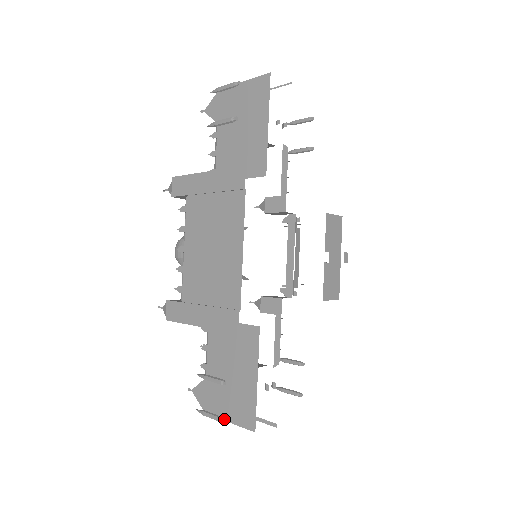
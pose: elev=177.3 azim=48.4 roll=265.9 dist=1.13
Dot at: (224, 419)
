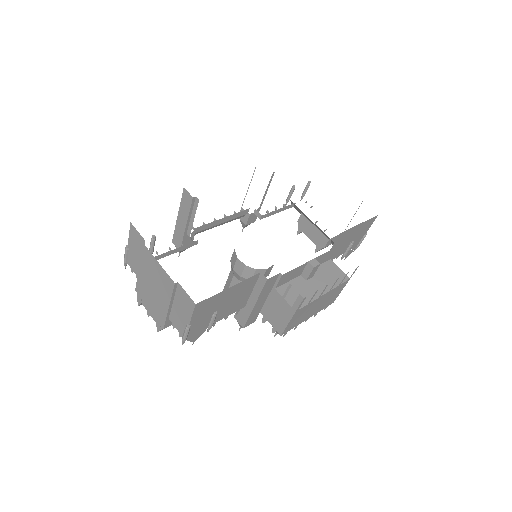
Dot at: (129, 245)
